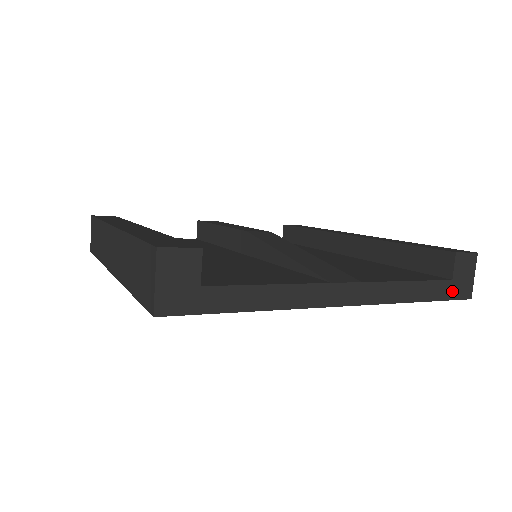
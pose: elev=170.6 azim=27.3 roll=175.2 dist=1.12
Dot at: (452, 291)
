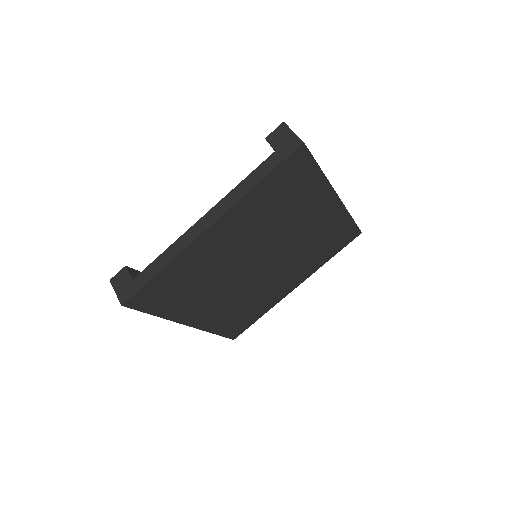
Dot at: (282, 155)
